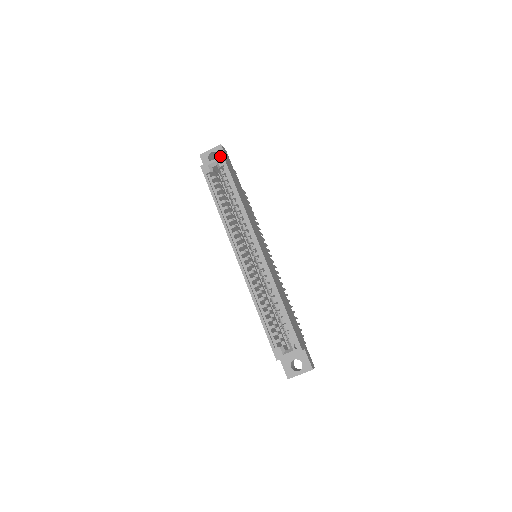
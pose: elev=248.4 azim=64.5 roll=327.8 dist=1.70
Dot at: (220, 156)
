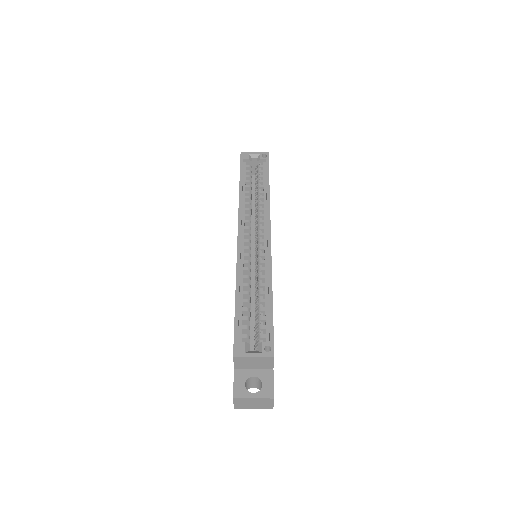
Dot at: (265, 152)
